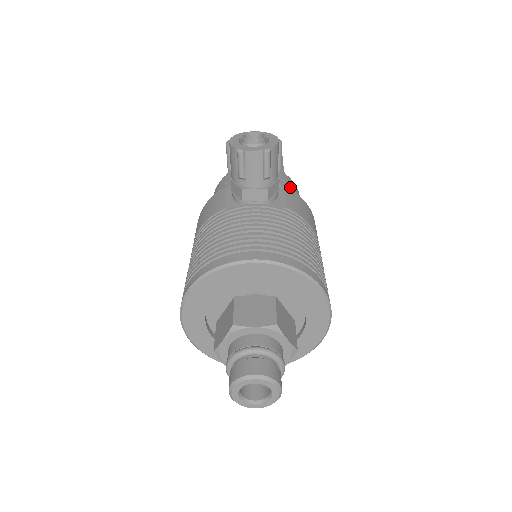
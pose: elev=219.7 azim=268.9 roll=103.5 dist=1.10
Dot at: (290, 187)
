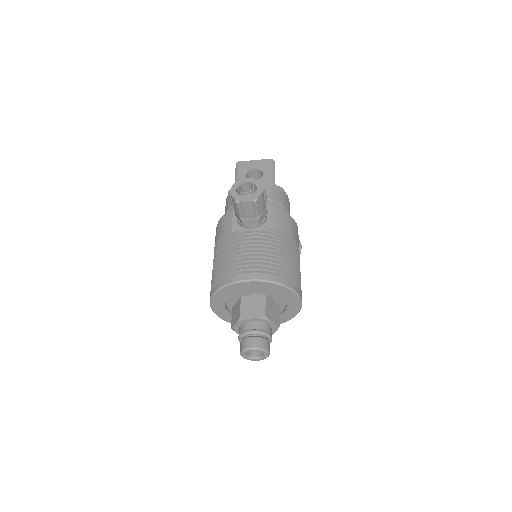
Dot at: (279, 198)
